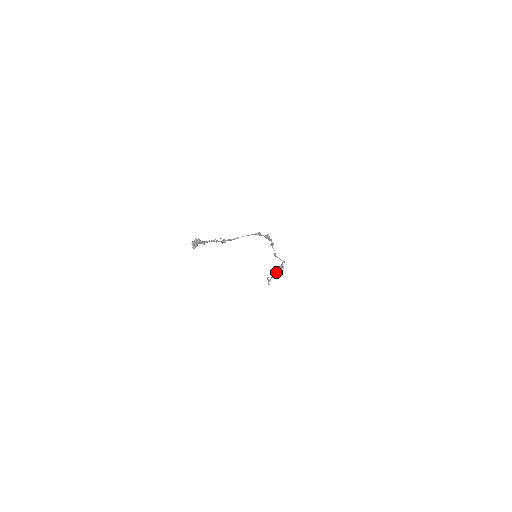
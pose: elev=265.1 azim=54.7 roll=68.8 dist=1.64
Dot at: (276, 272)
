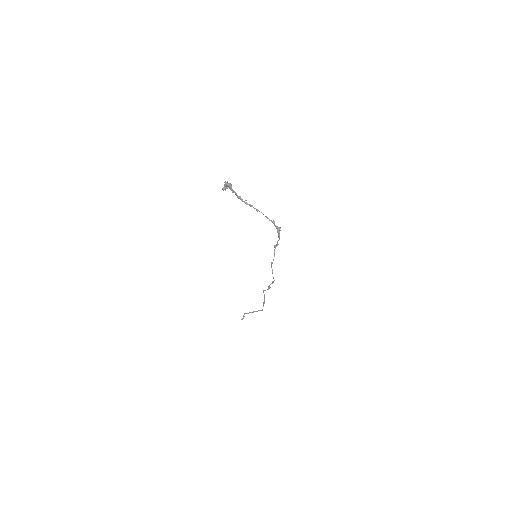
Dot at: (254, 311)
